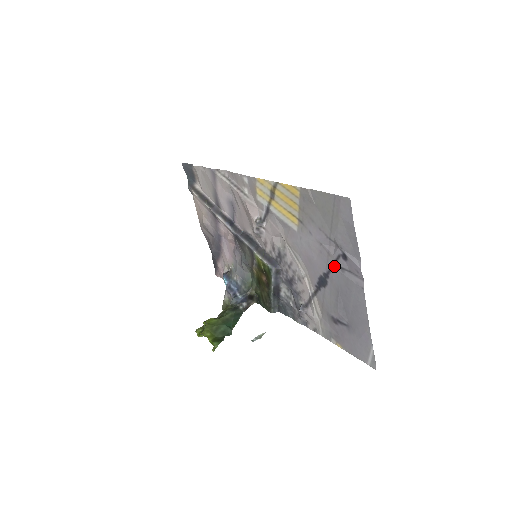
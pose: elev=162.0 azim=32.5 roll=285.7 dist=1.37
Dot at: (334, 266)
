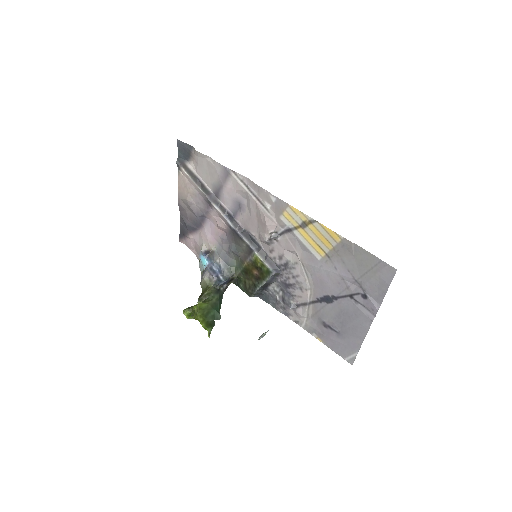
Dot at: (349, 297)
